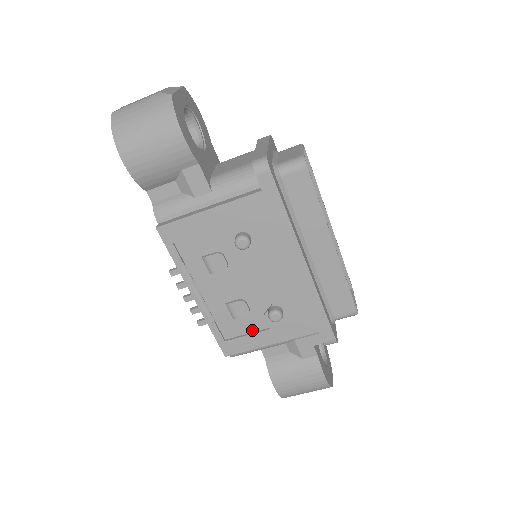
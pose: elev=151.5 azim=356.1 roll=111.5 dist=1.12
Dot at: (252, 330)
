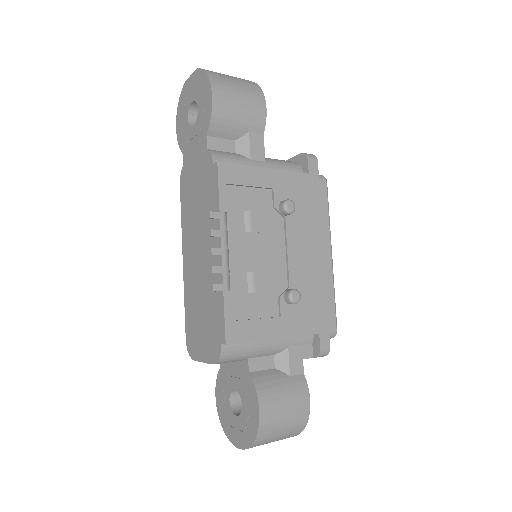
Dot at: (261, 315)
